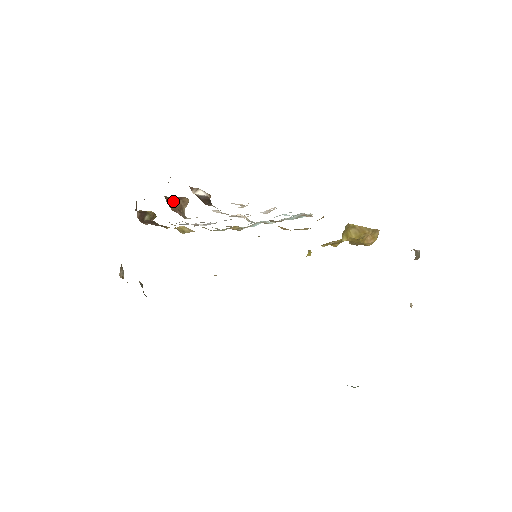
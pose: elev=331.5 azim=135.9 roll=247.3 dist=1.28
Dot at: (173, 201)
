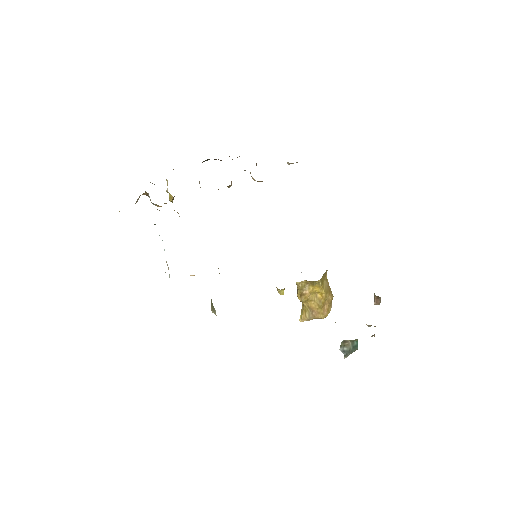
Dot at: occluded
